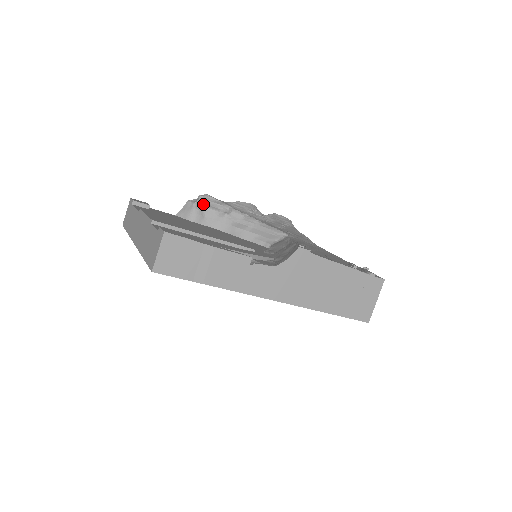
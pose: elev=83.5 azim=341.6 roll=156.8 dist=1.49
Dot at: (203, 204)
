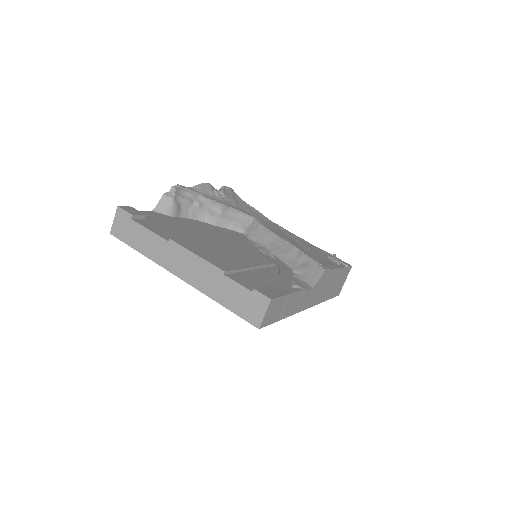
Dot at: (178, 197)
